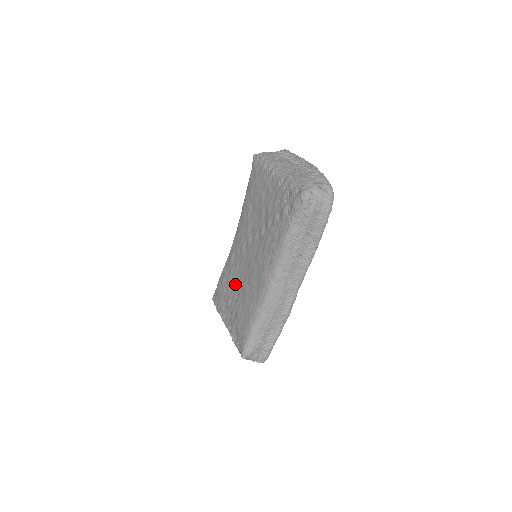
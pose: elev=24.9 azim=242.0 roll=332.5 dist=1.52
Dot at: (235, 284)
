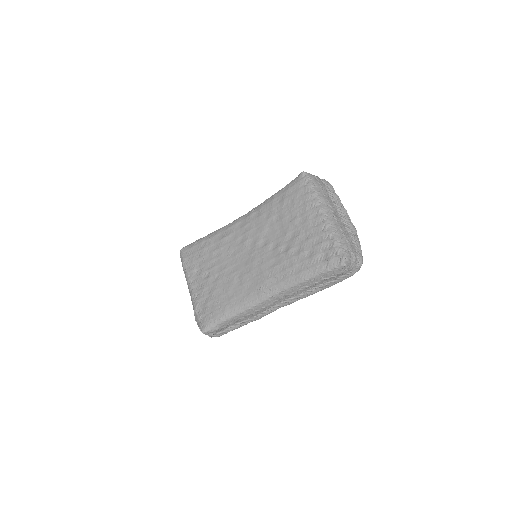
Dot at: (221, 264)
